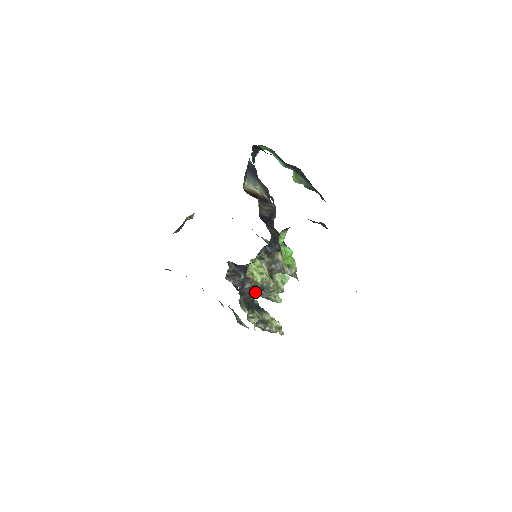
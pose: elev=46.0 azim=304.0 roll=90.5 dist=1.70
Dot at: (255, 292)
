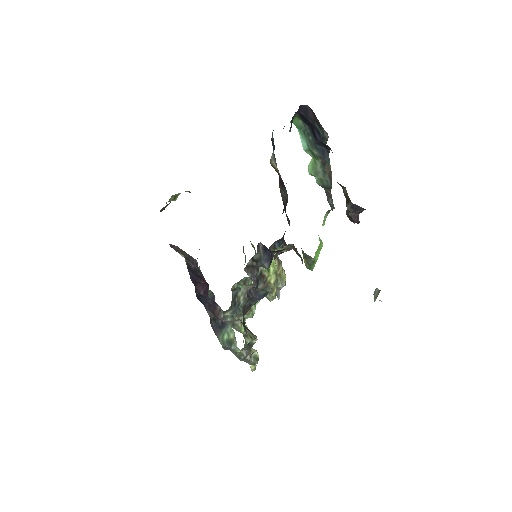
Dot at: (260, 299)
